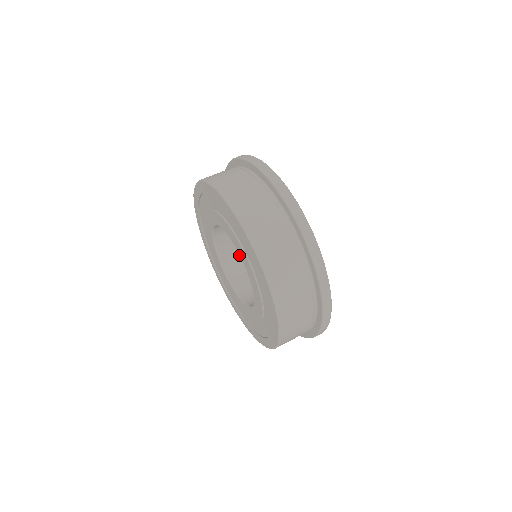
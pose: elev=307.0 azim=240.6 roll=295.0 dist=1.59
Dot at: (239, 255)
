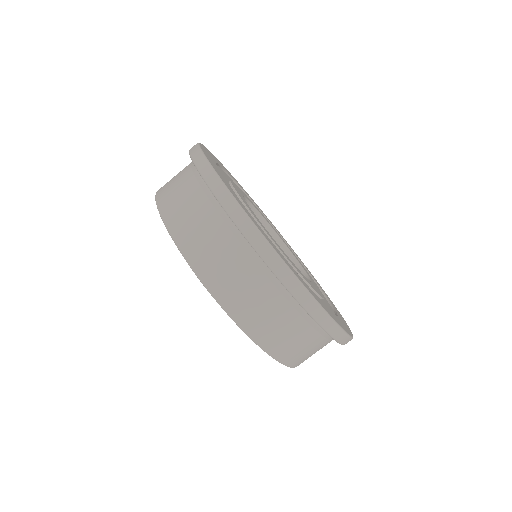
Dot at: occluded
